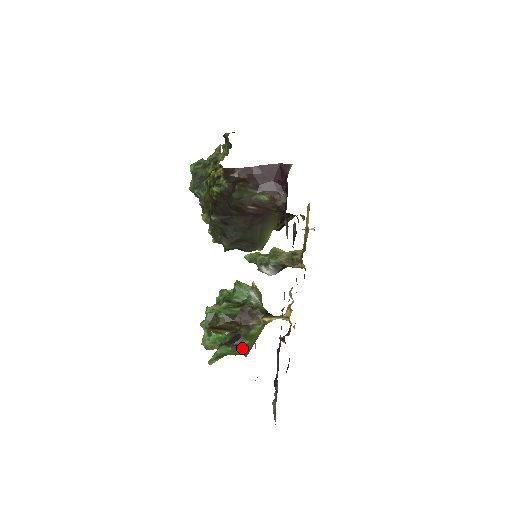
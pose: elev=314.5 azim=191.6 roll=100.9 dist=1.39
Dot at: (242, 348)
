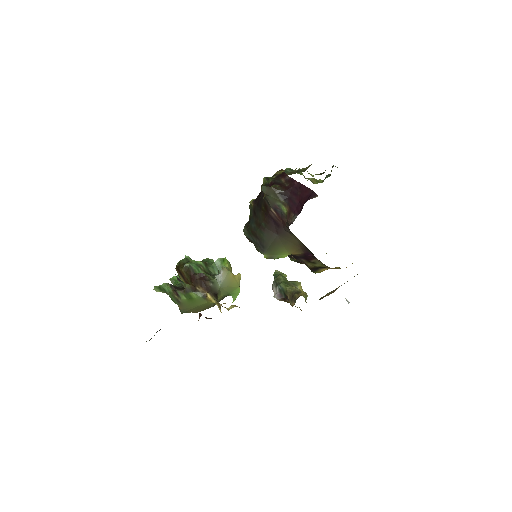
Dot at: (179, 299)
